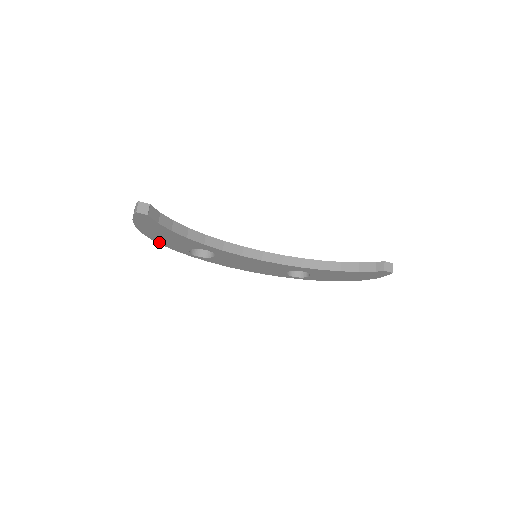
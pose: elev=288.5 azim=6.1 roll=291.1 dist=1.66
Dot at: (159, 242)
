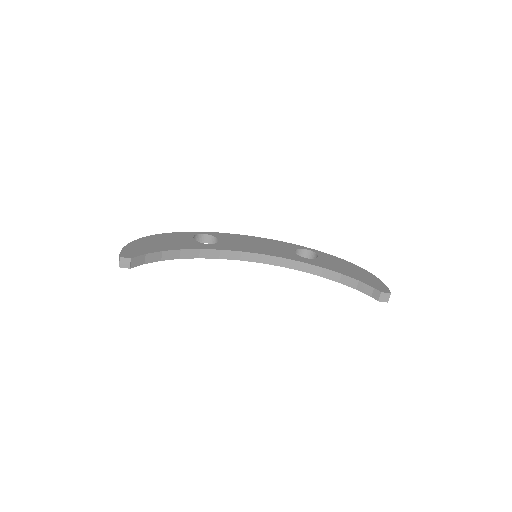
Dot at: occluded
